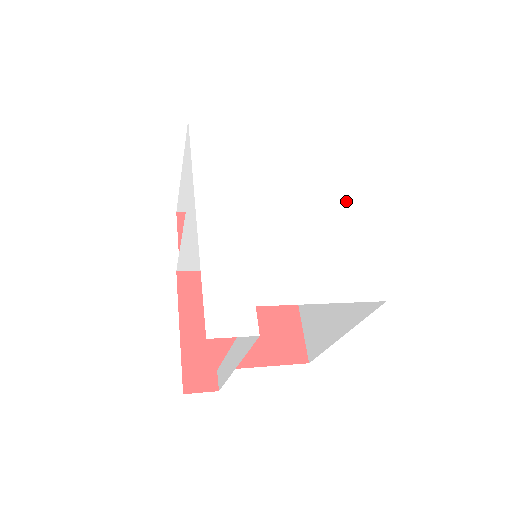
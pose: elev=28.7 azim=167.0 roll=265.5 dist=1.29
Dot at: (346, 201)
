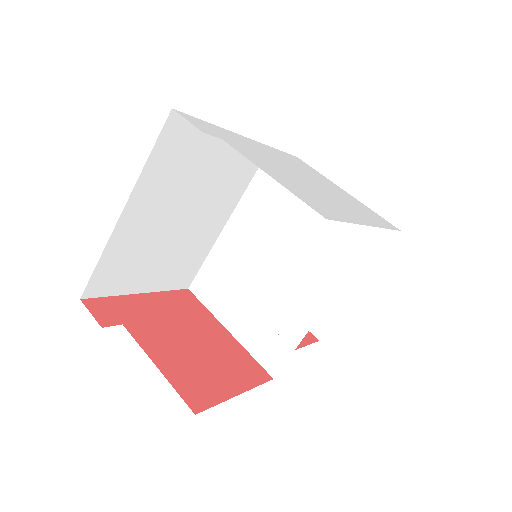
Dot at: (363, 218)
